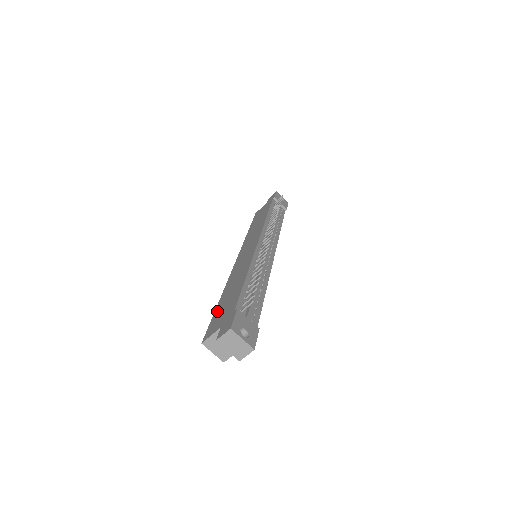
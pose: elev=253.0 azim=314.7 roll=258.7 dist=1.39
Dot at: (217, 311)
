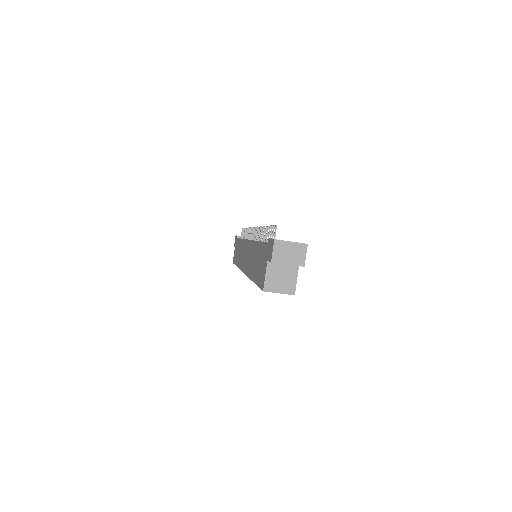
Dot at: (256, 278)
